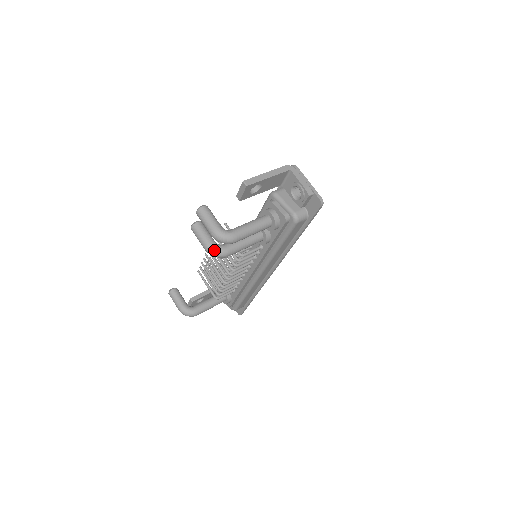
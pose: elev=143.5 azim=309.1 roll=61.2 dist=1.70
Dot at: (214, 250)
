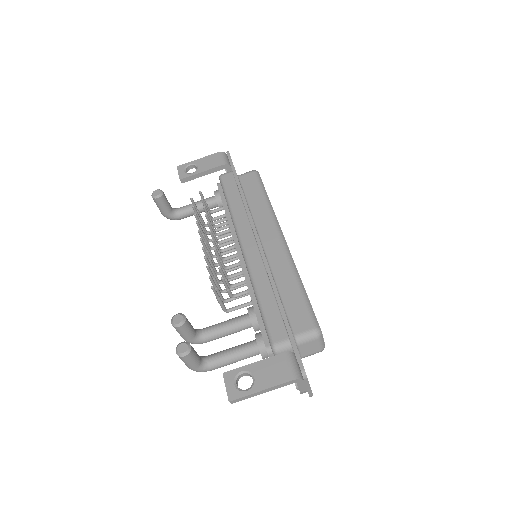
Dot at: (191, 343)
